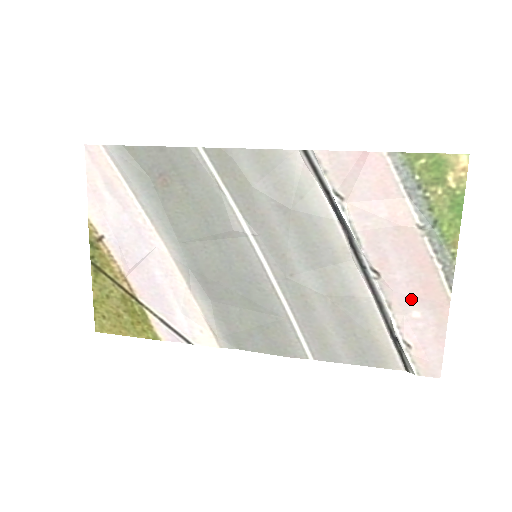
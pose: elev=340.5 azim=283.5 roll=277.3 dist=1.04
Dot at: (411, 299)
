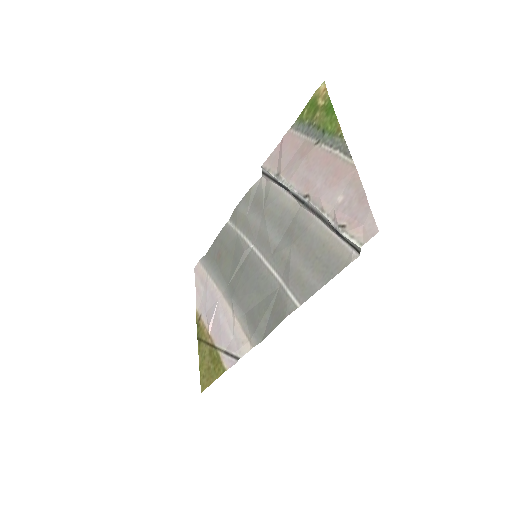
Dot at: (332, 191)
